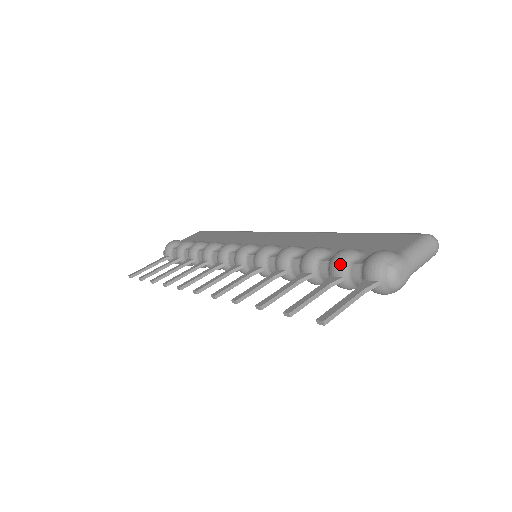
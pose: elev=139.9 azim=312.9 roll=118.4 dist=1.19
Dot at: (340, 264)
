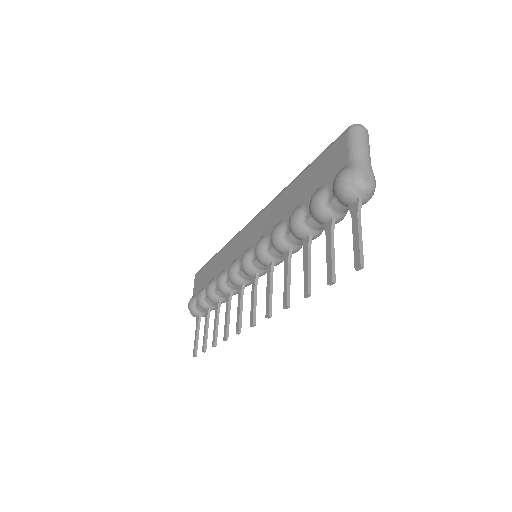
Dot at: (321, 212)
